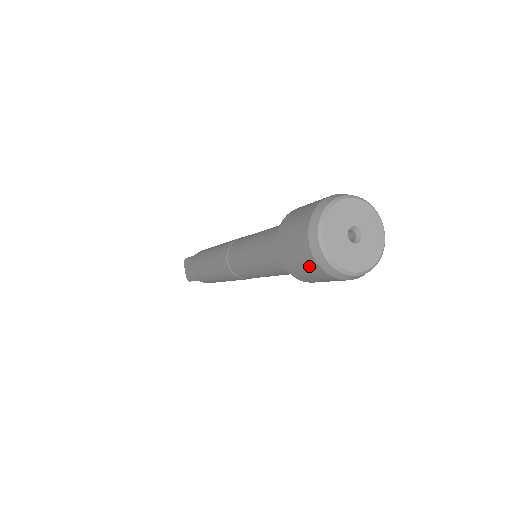
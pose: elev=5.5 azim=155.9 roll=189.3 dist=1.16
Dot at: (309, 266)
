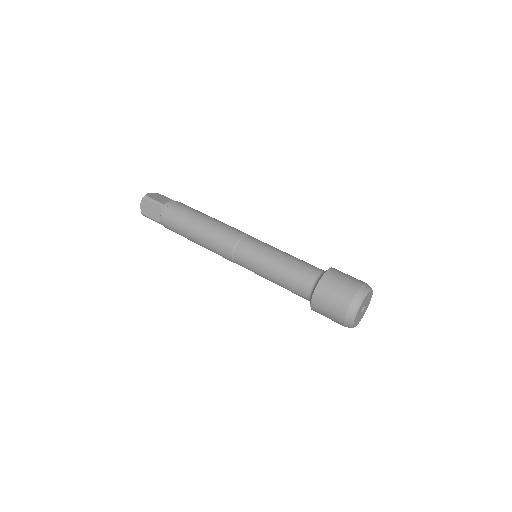
Dot at: (335, 319)
